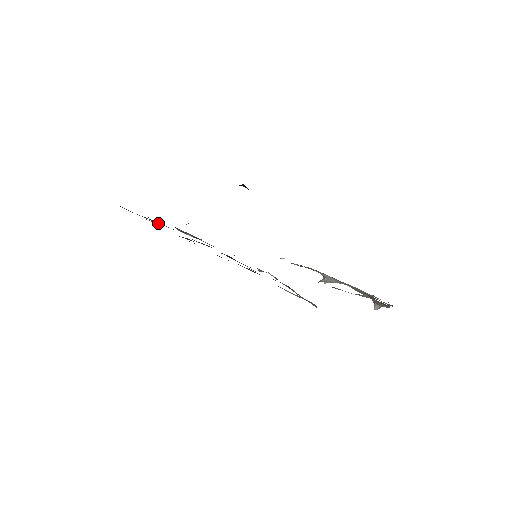
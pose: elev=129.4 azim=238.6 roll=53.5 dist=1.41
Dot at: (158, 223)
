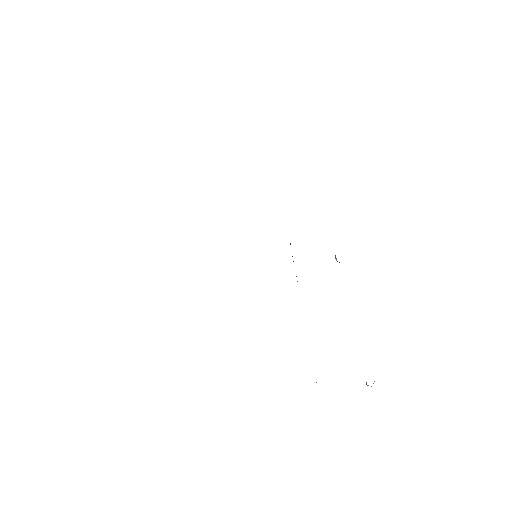
Dot at: occluded
